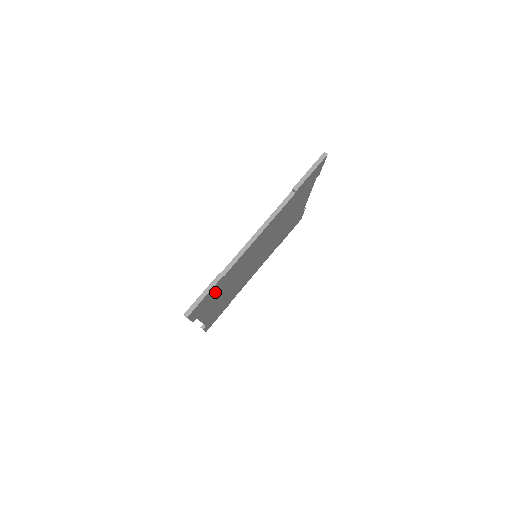
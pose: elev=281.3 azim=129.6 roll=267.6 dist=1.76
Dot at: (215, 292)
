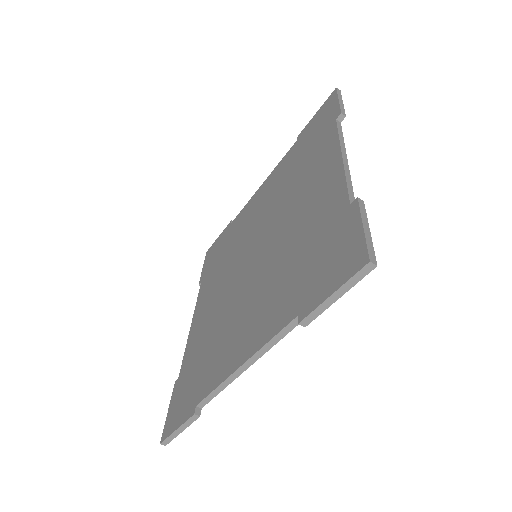
Dot at: occluded
